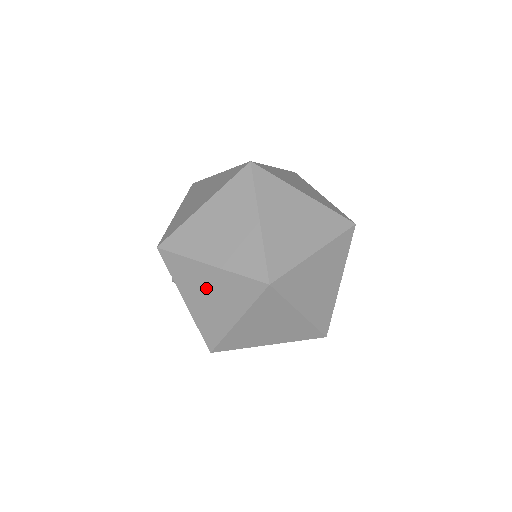
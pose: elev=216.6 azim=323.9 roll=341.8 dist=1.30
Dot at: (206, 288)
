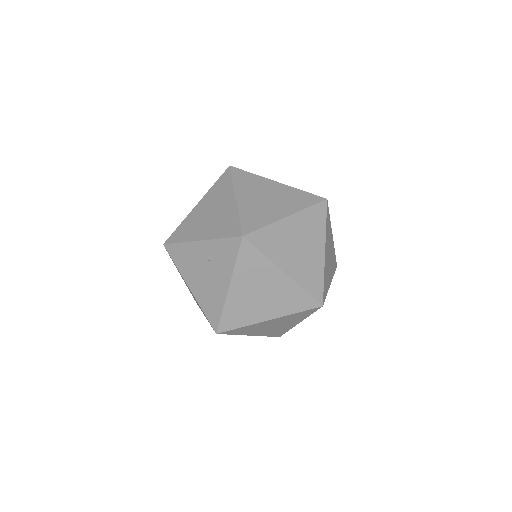
Dot at: (264, 287)
